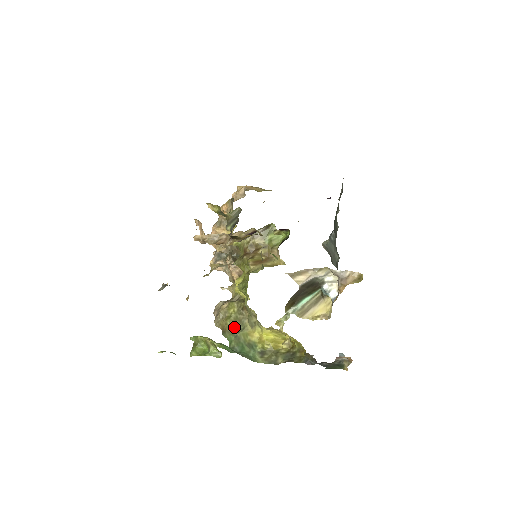
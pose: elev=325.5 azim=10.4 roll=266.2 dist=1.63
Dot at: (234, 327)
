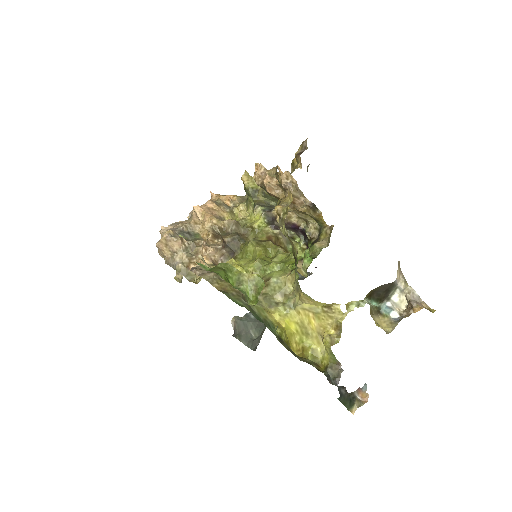
Dot at: (242, 294)
